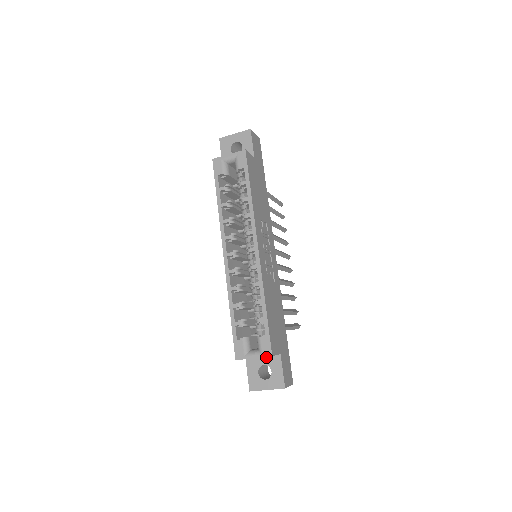
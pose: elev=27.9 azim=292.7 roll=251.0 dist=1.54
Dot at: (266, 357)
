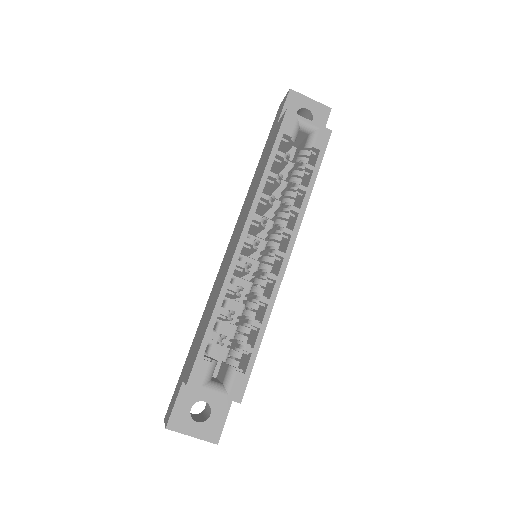
Dot at: occluded
